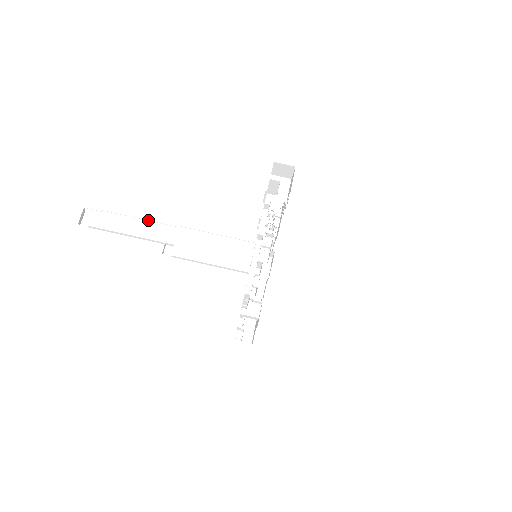
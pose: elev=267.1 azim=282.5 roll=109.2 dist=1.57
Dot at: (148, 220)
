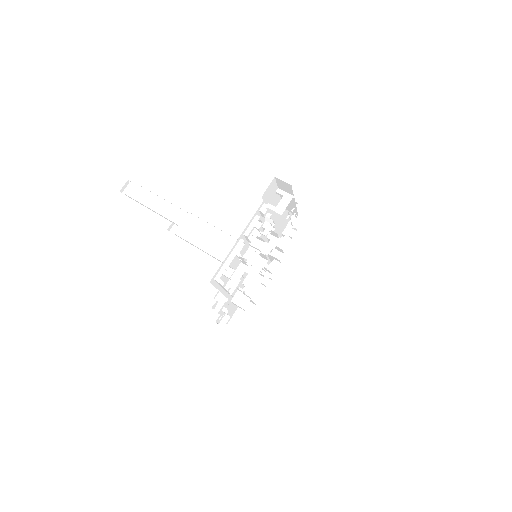
Dot at: occluded
